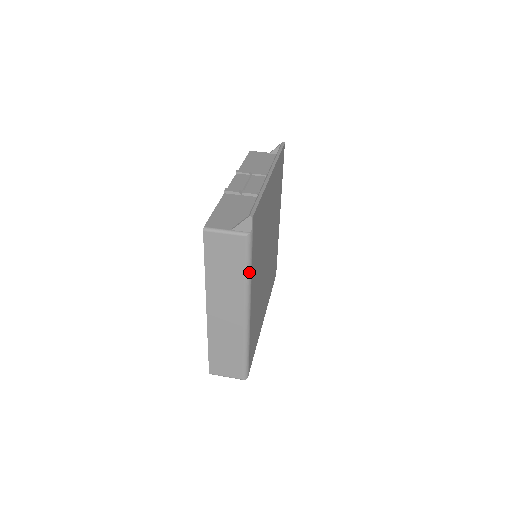
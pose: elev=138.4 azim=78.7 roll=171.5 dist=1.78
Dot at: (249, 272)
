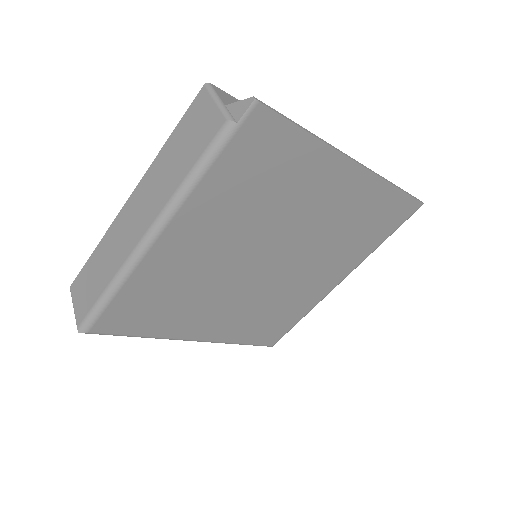
Dot at: (192, 181)
